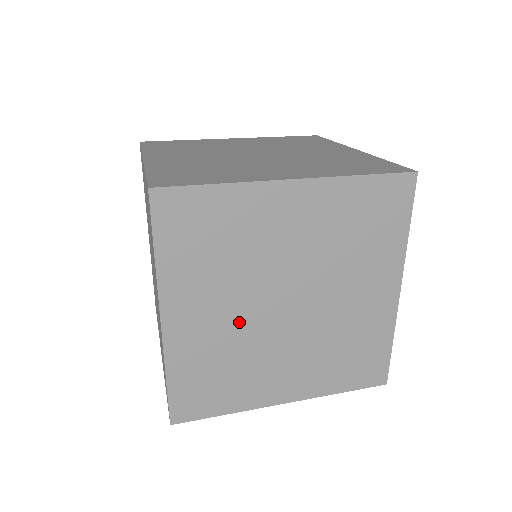
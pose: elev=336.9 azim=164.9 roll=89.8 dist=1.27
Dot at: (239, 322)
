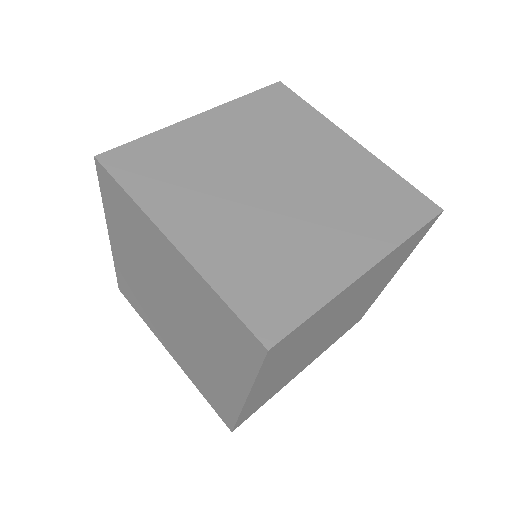
Dot at: (246, 215)
